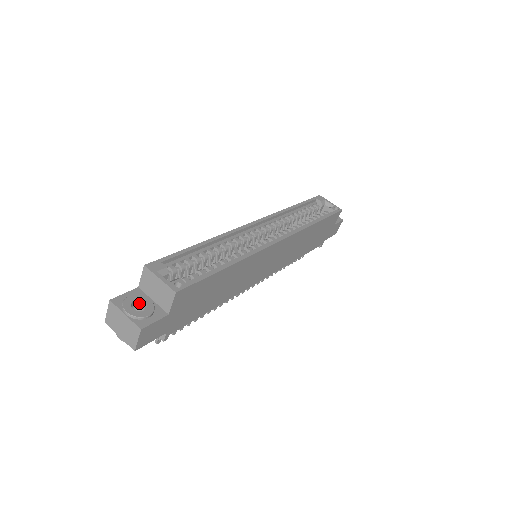
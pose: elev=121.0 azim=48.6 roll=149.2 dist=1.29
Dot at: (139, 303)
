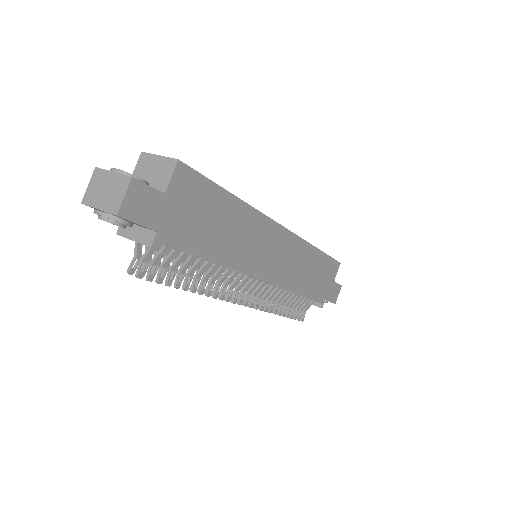
Dot at: occluded
